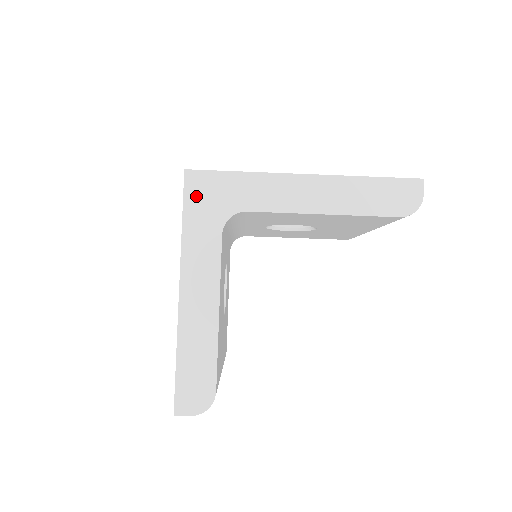
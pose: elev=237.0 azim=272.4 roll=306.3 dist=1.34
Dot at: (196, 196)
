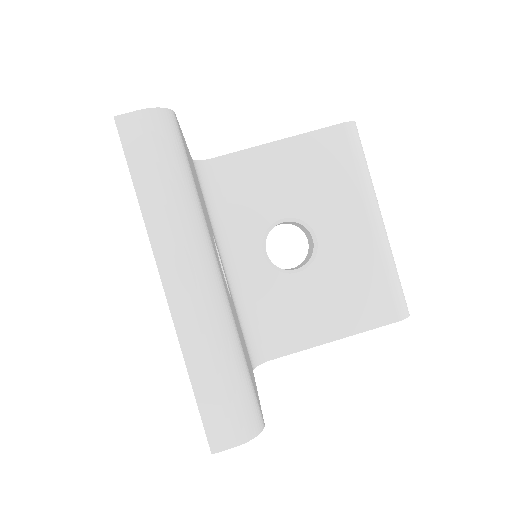
Dot at: occluded
